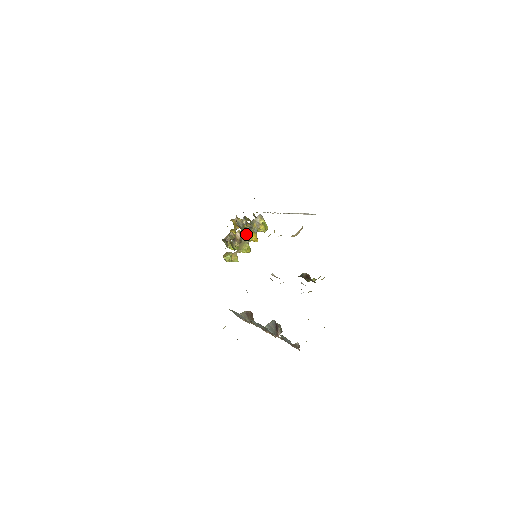
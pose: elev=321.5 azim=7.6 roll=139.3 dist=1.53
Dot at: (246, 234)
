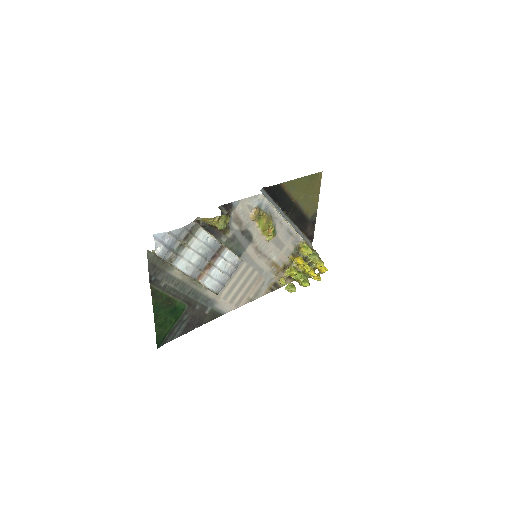
Dot at: (293, 260)
